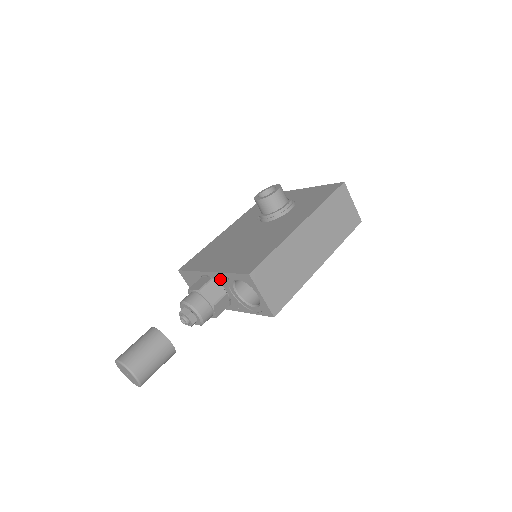
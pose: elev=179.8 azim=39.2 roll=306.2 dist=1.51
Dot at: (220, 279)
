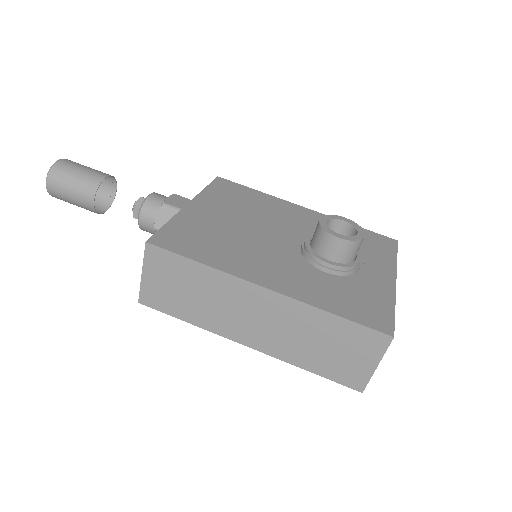
Dot at: occluded
